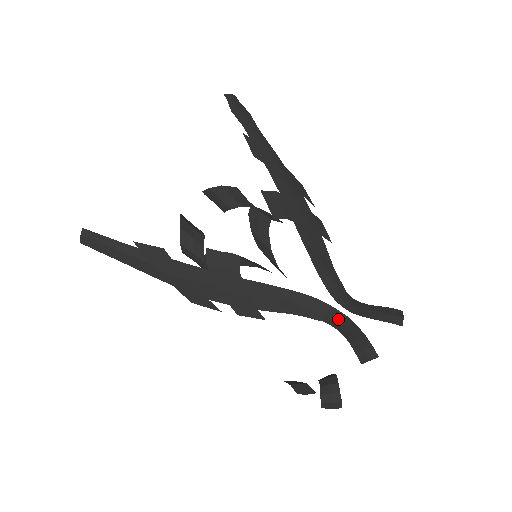
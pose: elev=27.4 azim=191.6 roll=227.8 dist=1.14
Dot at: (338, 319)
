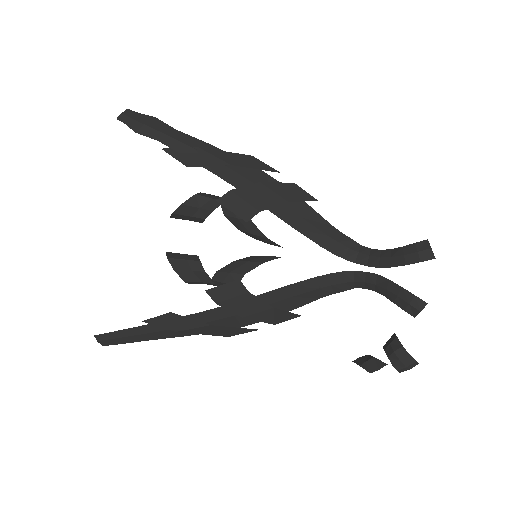
Dot at: (368, 280)
